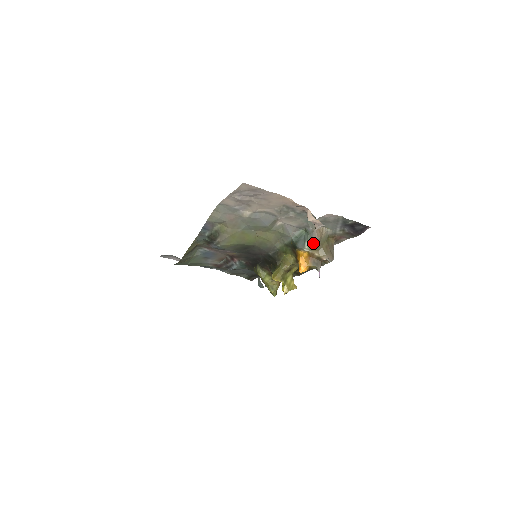
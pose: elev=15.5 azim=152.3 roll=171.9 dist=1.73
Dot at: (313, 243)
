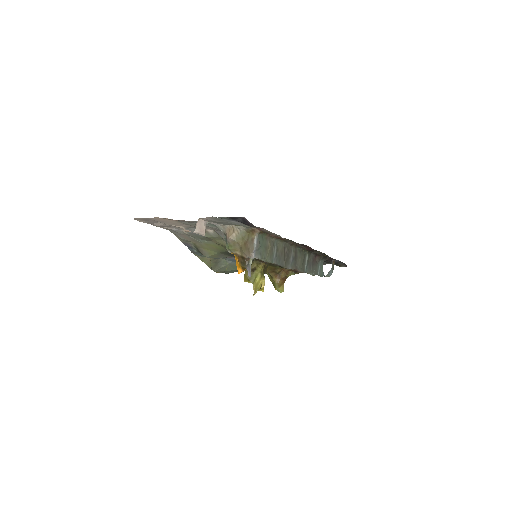
Dot at: (228, 244)
